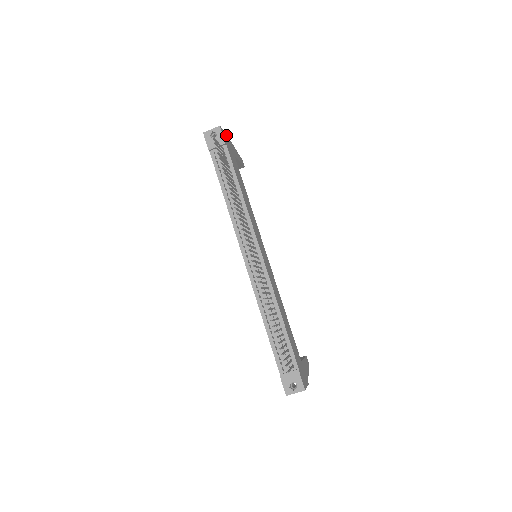
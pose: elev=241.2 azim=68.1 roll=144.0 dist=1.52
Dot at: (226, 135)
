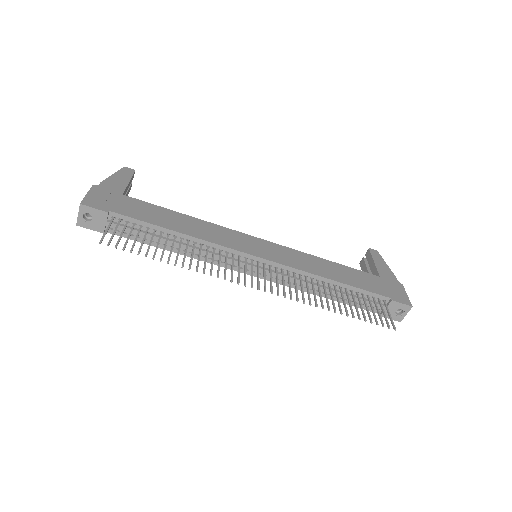
Dot at: (92, 192)
